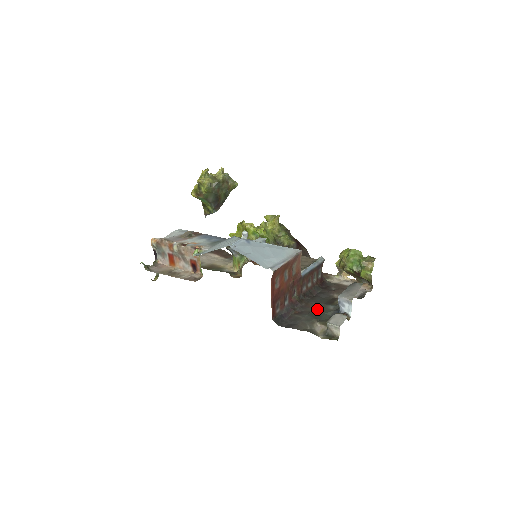
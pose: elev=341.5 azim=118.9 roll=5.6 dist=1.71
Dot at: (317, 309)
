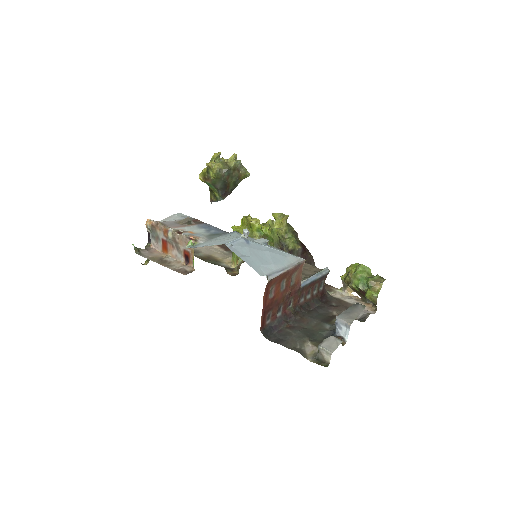
Dot at: (312, 326)
